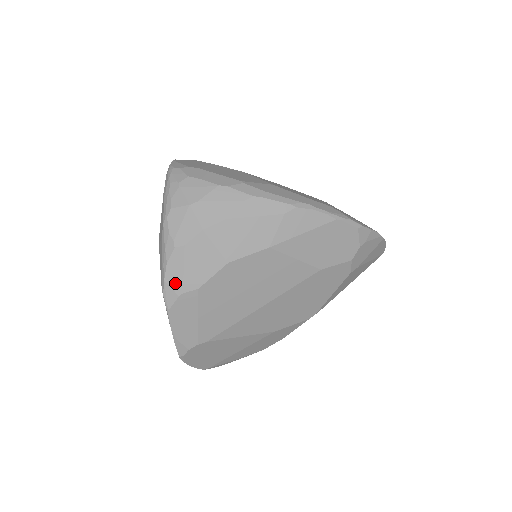
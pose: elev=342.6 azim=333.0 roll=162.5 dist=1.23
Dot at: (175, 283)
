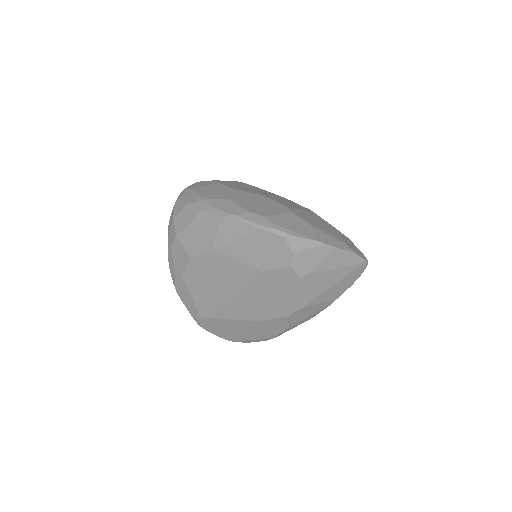
Dot at: (173, 271)
